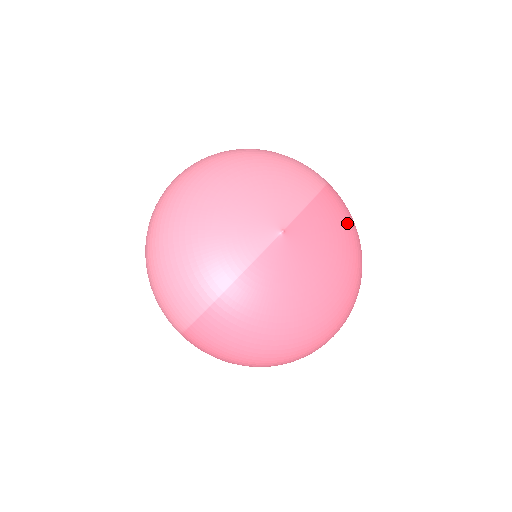
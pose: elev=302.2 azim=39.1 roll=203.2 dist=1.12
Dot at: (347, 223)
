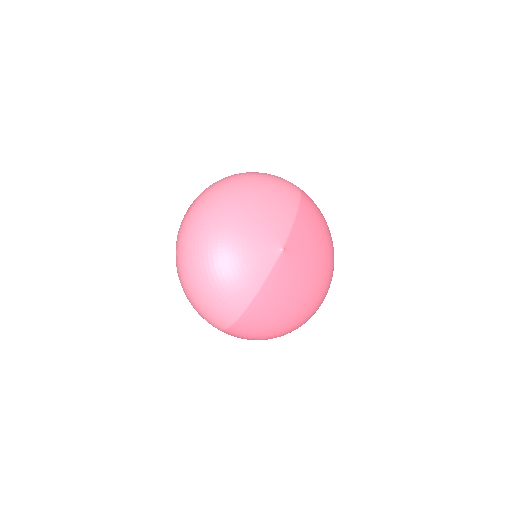
Dot at: (321, 222)
